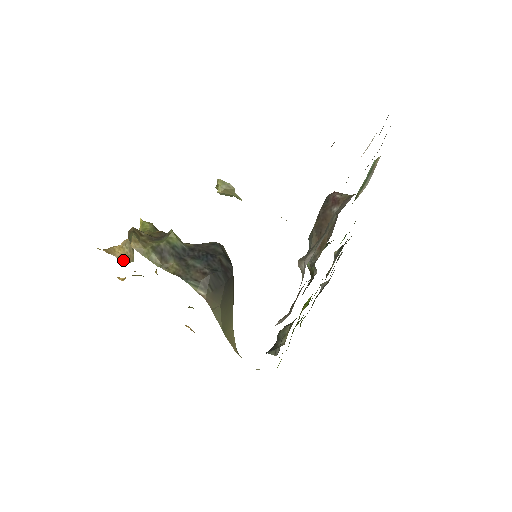
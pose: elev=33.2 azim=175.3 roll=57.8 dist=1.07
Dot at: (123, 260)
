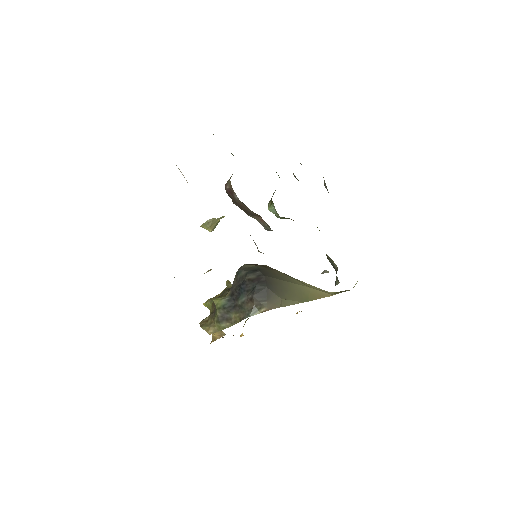
Dot at: occluded
